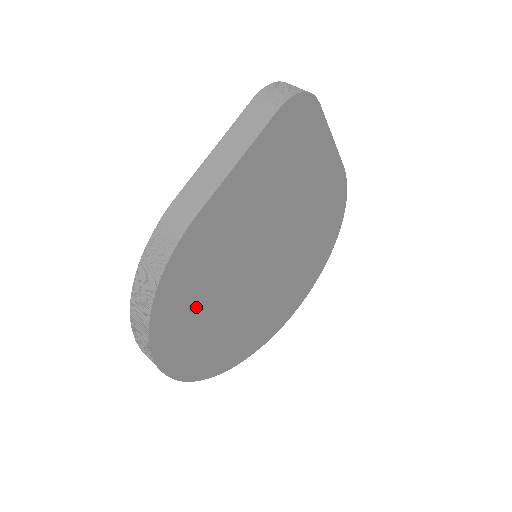
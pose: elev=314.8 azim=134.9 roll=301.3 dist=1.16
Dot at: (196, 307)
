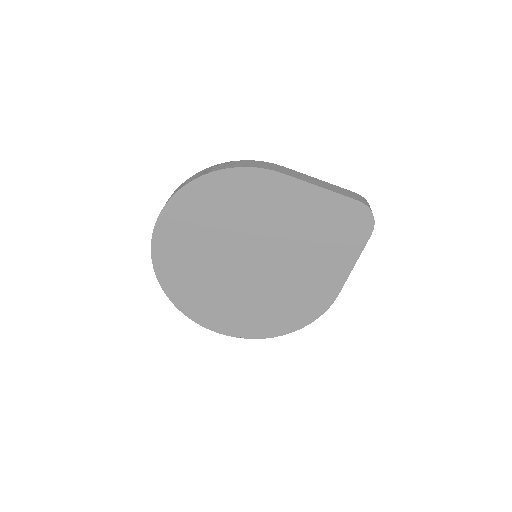
Dot at: (217, 211)
